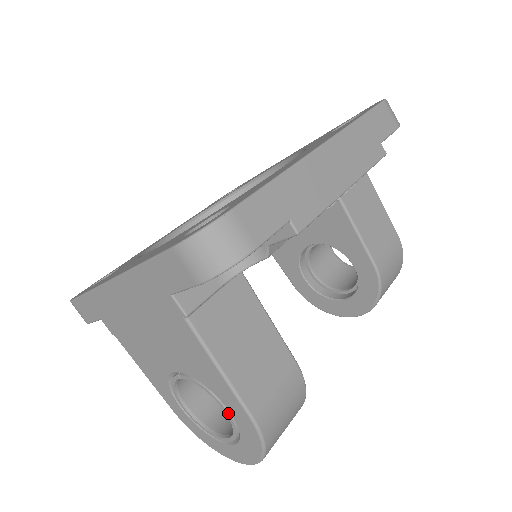
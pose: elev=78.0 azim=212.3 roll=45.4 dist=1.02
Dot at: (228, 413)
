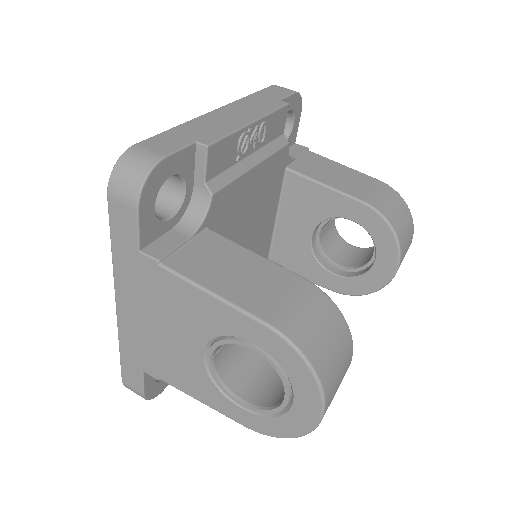
Dot at: (255, 348)
